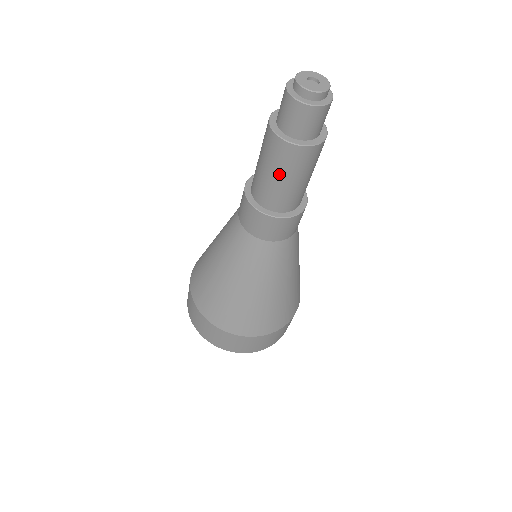
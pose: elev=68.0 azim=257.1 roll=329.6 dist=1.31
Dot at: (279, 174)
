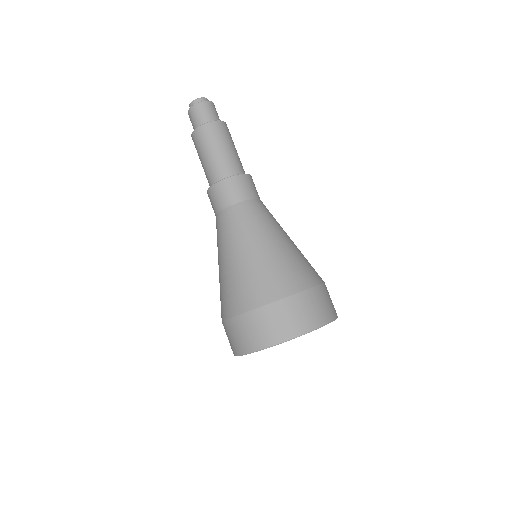
Dot at: (214, 147)
